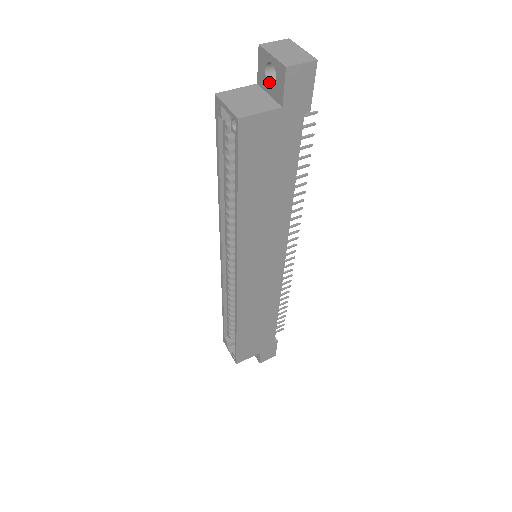
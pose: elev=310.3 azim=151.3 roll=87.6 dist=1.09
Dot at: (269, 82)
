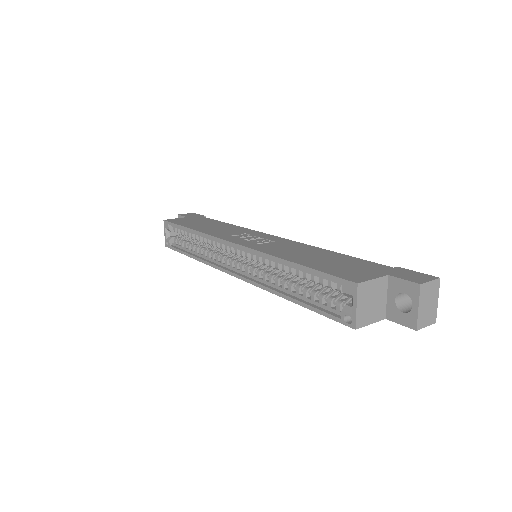
Dot at: (397, 297)
